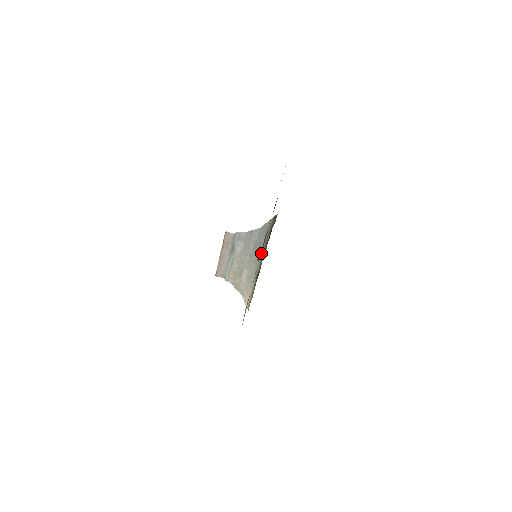
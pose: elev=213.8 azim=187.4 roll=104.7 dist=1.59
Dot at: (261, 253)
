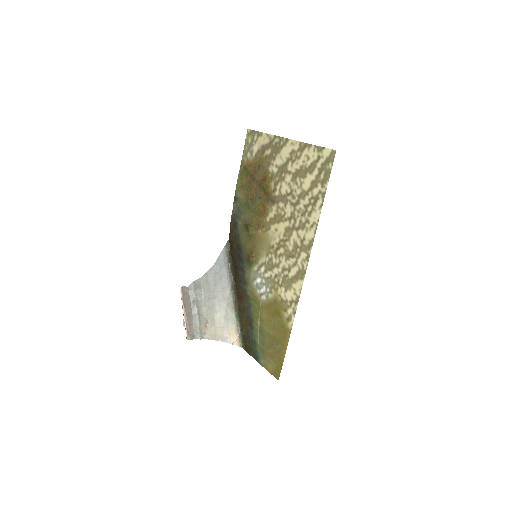
Dot at: (228, 284)
